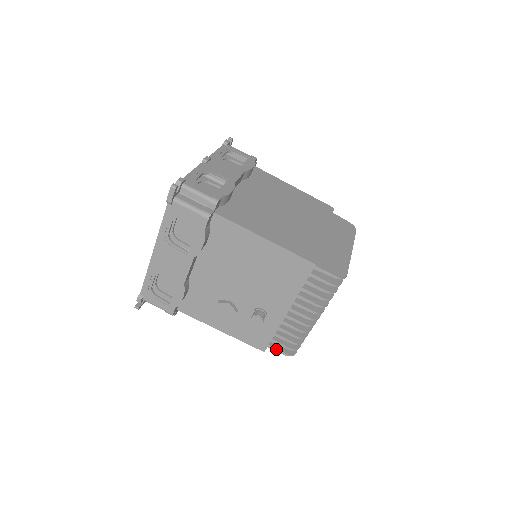
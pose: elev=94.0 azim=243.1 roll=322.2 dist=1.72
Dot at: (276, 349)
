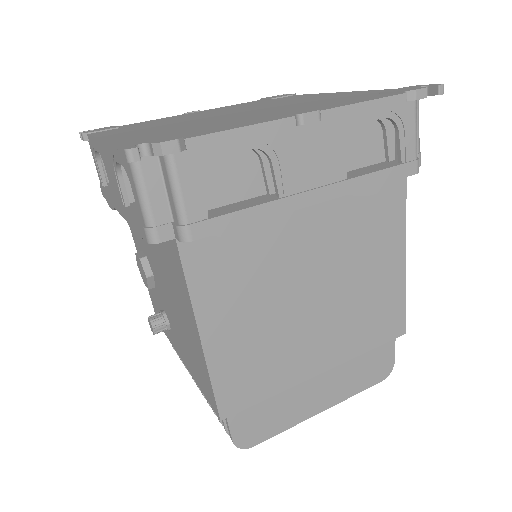
Dot at: occluded
